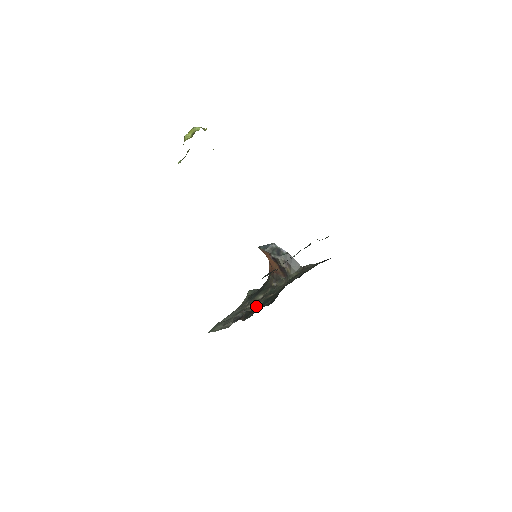
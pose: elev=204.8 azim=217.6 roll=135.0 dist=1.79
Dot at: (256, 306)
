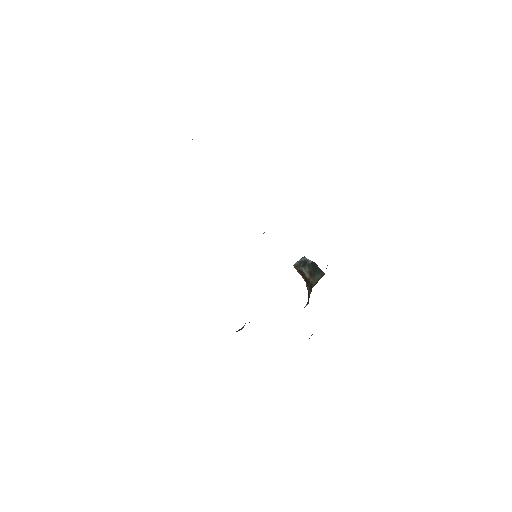
Dot at: occluded
